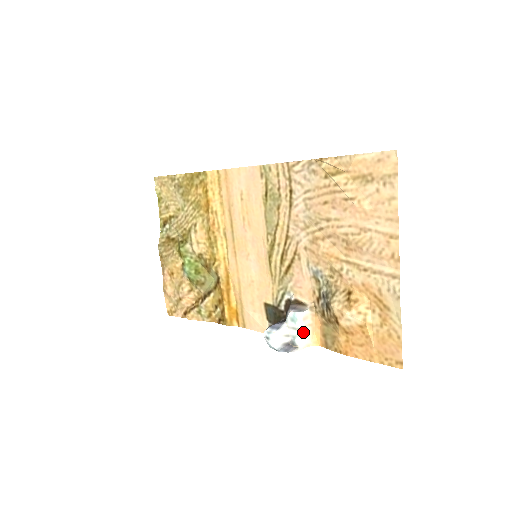
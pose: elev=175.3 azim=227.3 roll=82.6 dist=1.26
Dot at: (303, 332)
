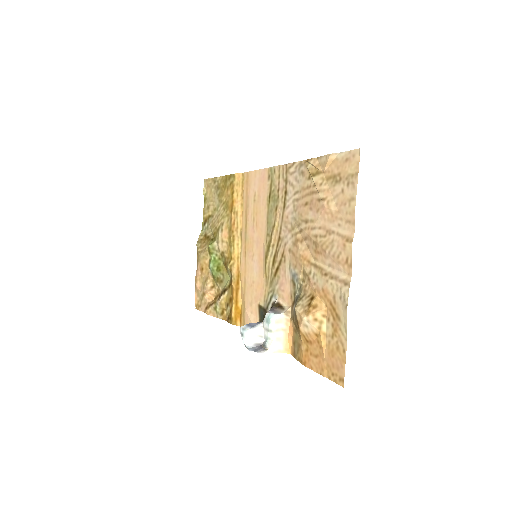
Dot at: (275, 335)
